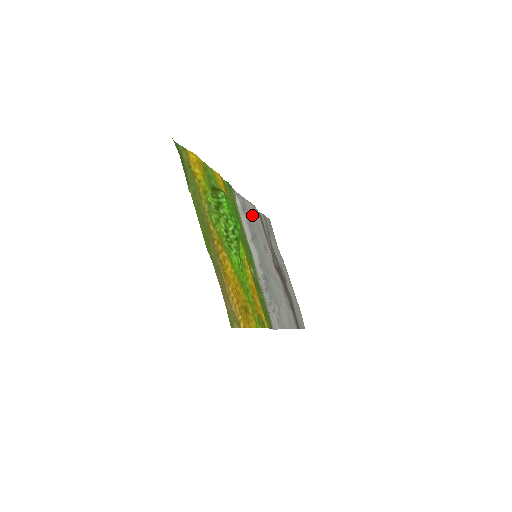
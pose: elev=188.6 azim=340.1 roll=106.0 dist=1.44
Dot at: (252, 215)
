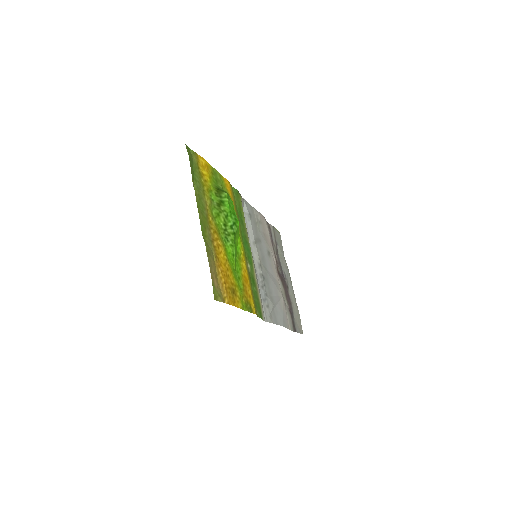
Dot at: (259, 223)
